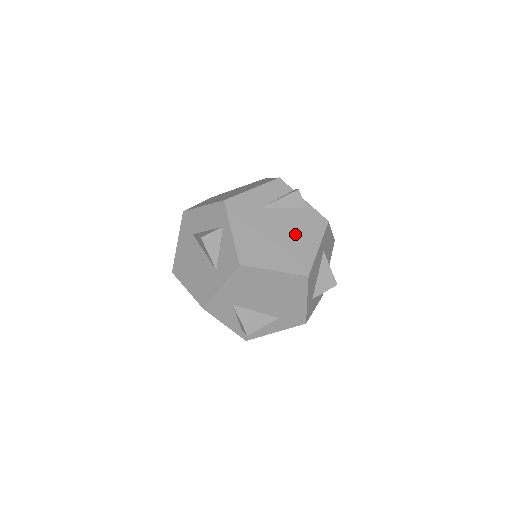
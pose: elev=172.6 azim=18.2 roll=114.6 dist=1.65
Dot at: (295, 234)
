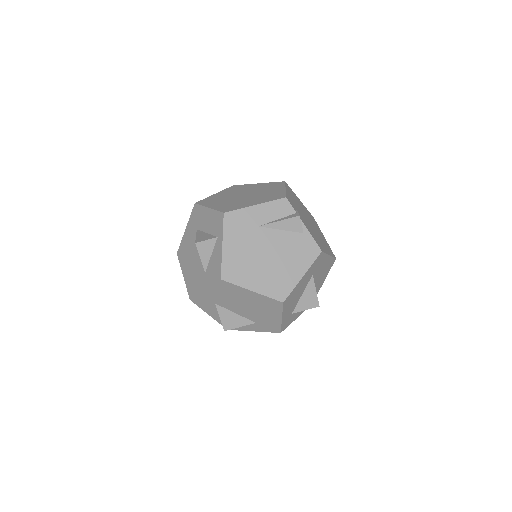
Dot at: (283, 259)
